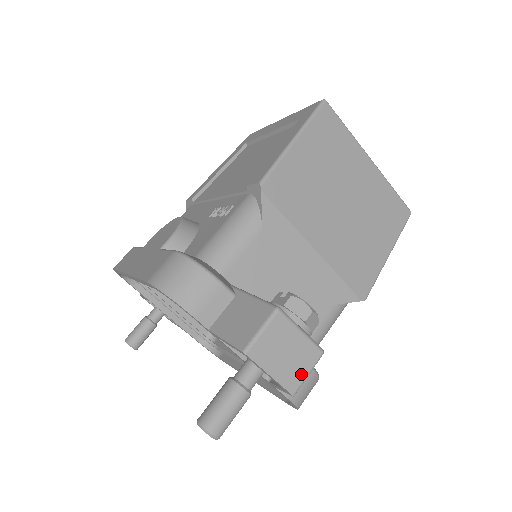
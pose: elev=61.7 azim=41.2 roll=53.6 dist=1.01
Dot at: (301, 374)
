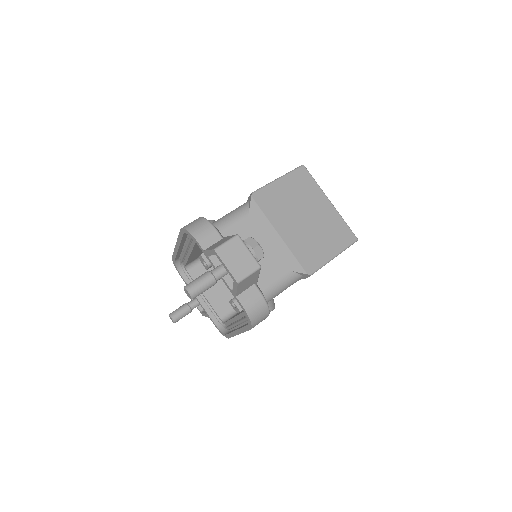
Dot at: (244, 273)
